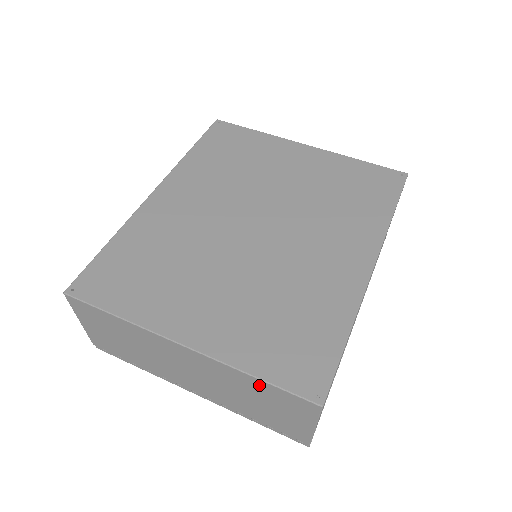
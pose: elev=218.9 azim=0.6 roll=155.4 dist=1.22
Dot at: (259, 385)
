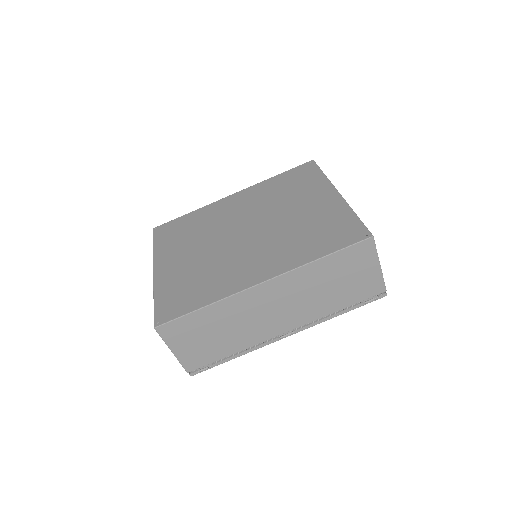
Dot at: occluded
